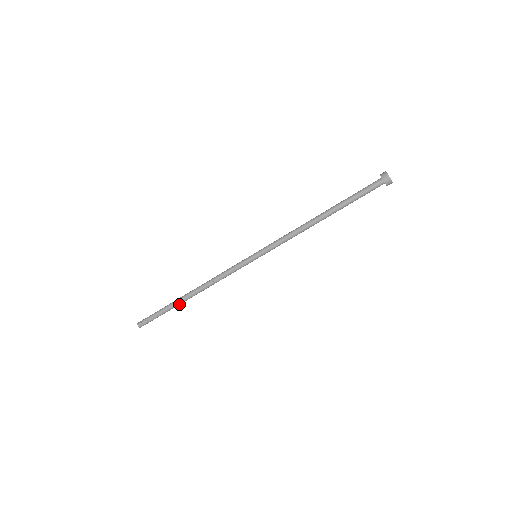
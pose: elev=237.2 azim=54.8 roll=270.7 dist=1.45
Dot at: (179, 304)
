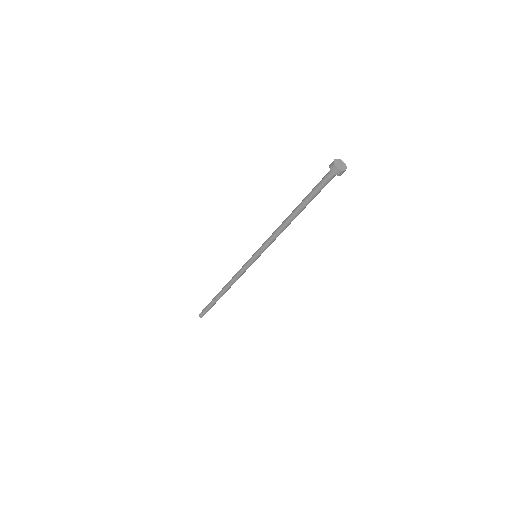
Dot at: (219, 298)
